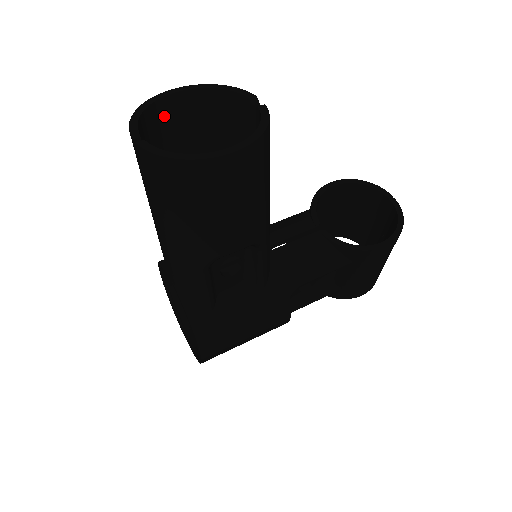
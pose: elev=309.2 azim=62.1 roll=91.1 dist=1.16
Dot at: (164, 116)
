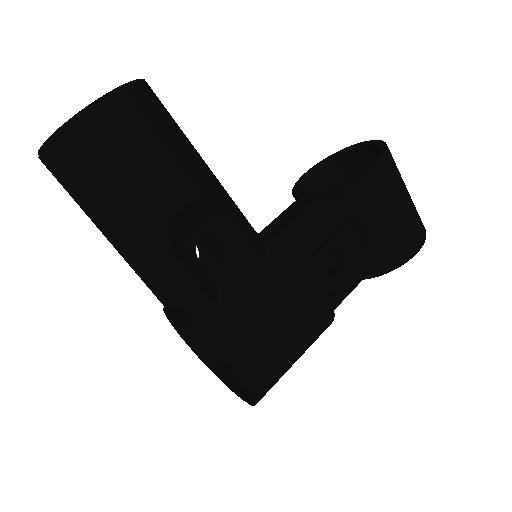
Dot at: occluded
